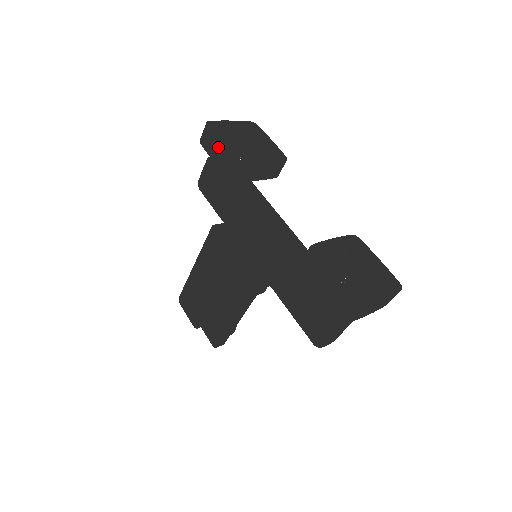
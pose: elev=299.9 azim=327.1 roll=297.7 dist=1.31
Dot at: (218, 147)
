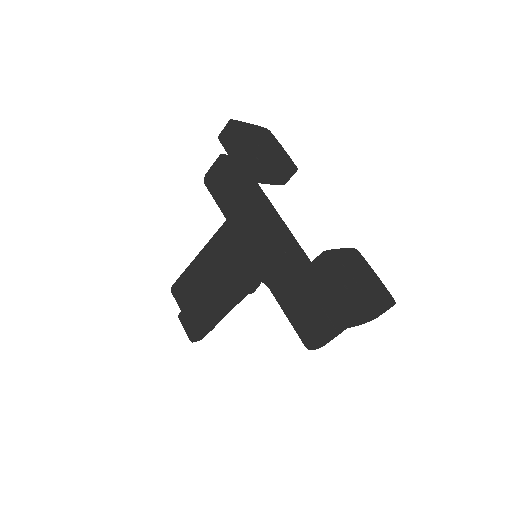
Dot at: (239, 145)
